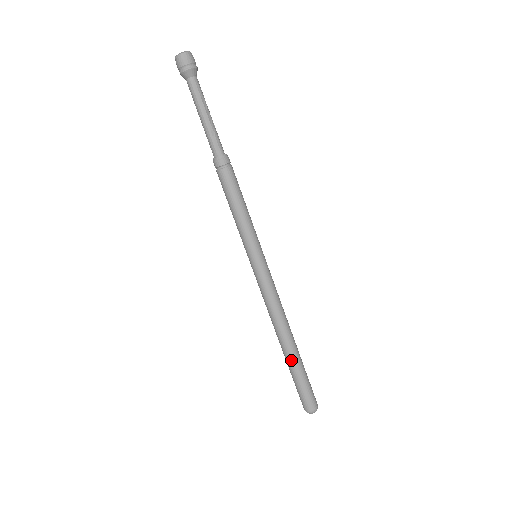
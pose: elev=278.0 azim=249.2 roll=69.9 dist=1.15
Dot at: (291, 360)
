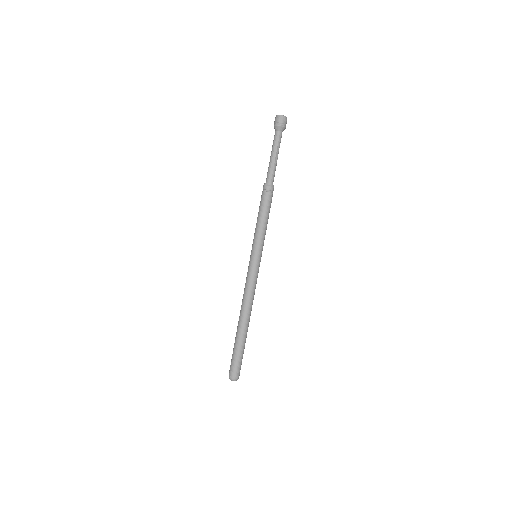
Dot at: (239, 335)
